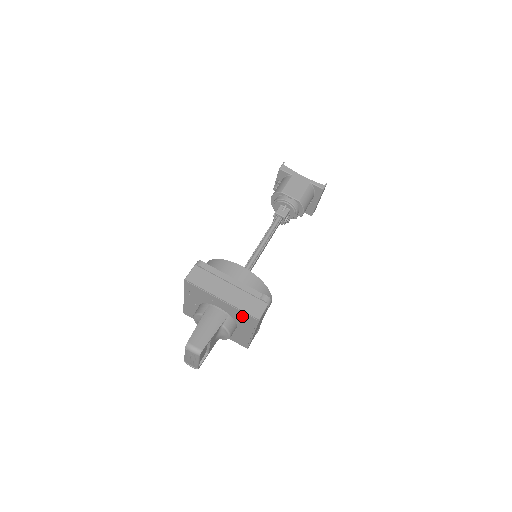
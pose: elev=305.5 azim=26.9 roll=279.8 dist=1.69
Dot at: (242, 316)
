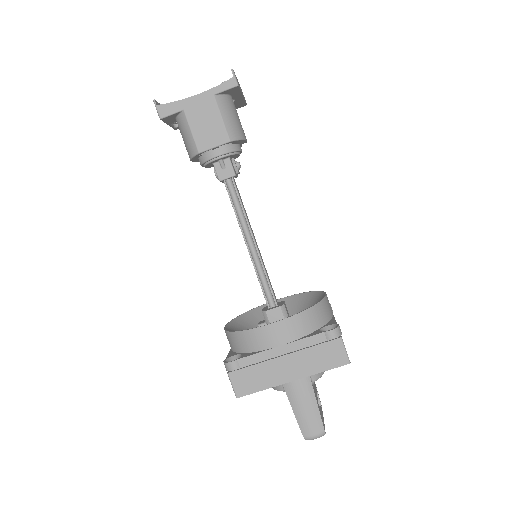
Dot at: occluded
